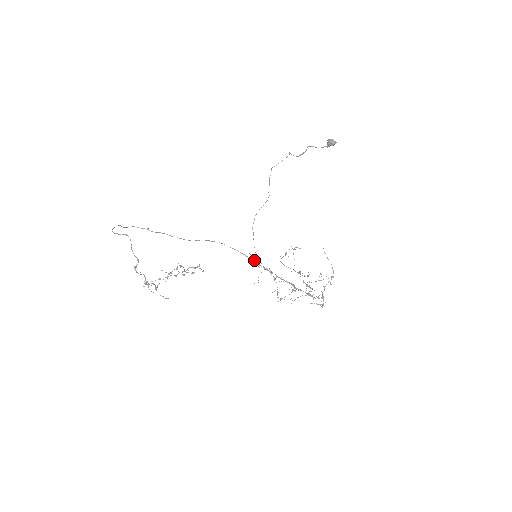
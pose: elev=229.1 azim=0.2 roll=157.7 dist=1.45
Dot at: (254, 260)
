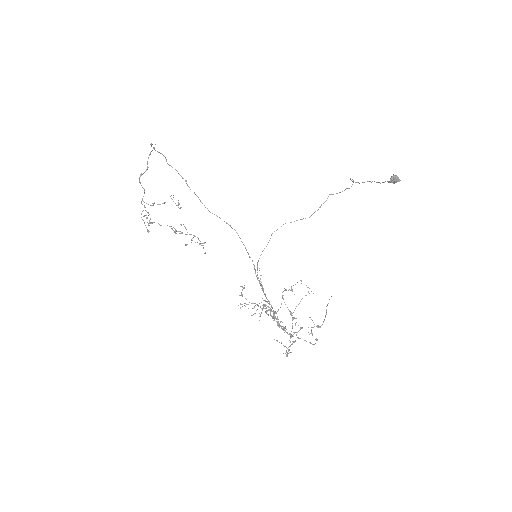
Dot at: occluded
